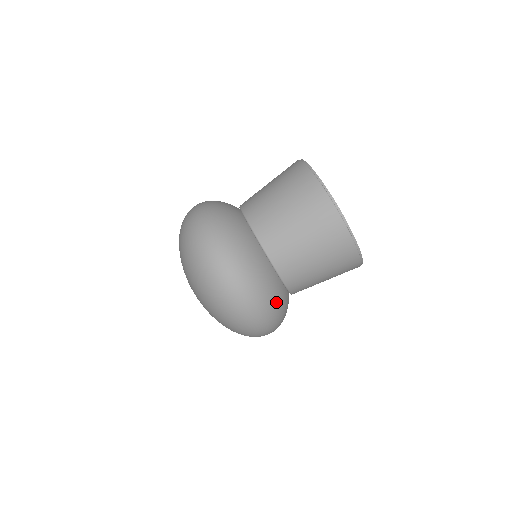
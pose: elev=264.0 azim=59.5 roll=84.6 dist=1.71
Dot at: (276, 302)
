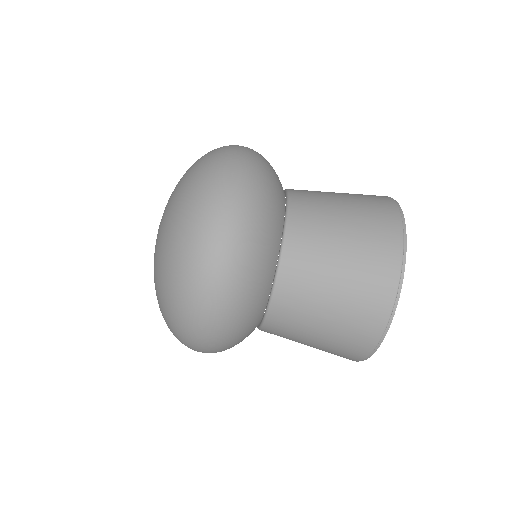
Dot at: occluded
